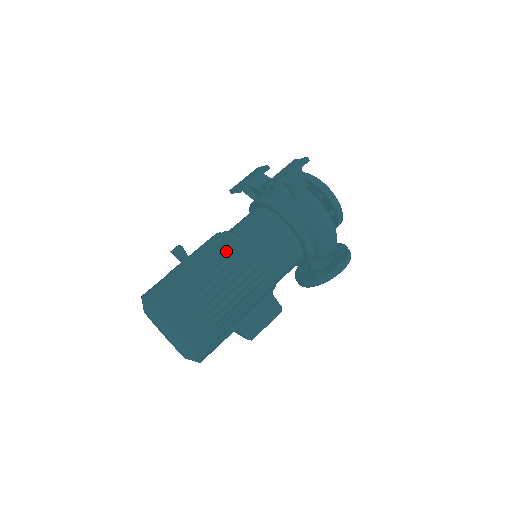
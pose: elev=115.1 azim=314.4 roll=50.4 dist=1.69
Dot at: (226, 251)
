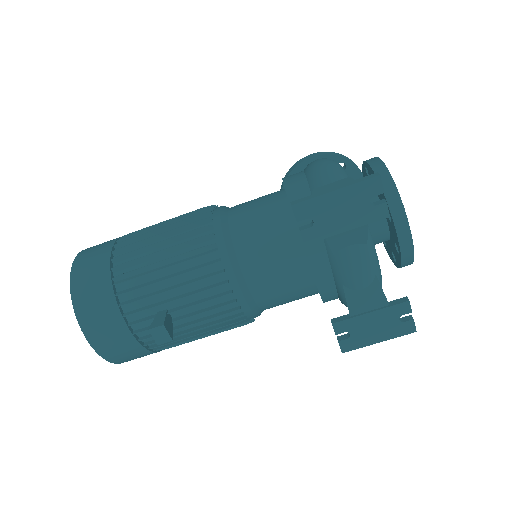
Dot at: (227, 323)
